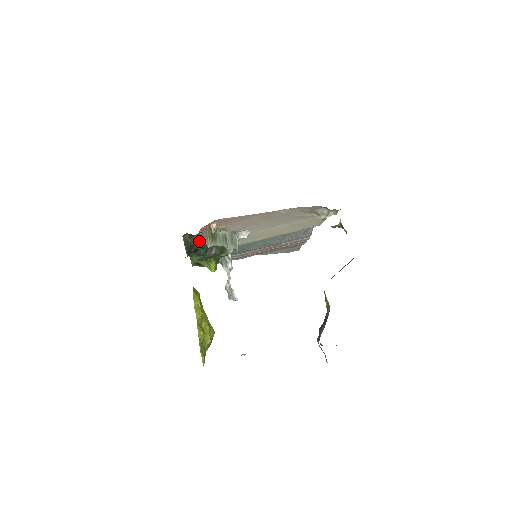
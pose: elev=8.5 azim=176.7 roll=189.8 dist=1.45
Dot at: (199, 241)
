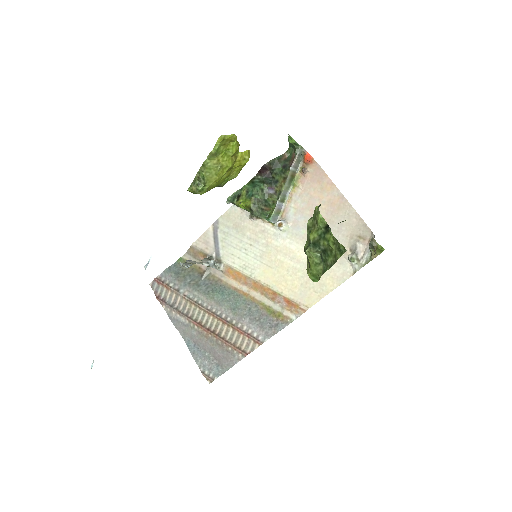
Dot at: (299, 153)
